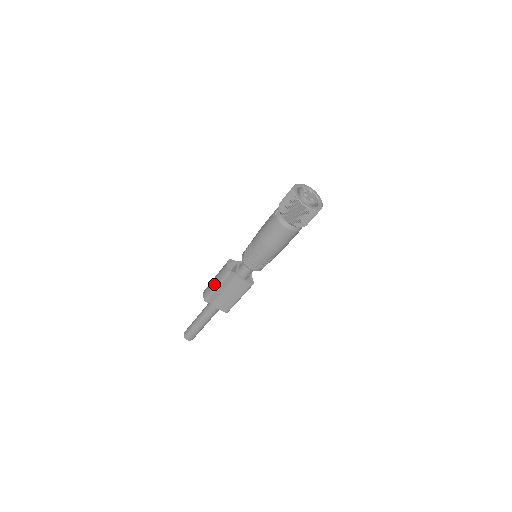
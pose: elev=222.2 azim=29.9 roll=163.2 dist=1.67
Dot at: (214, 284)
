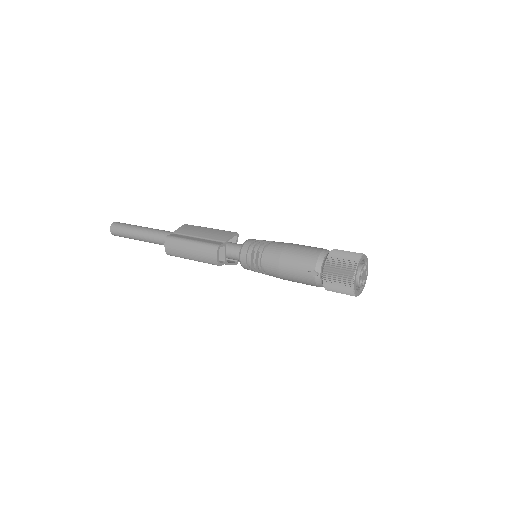
Dot at: (189, 257)
